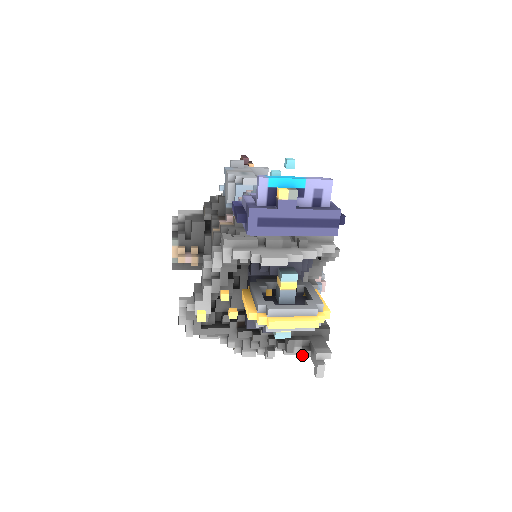
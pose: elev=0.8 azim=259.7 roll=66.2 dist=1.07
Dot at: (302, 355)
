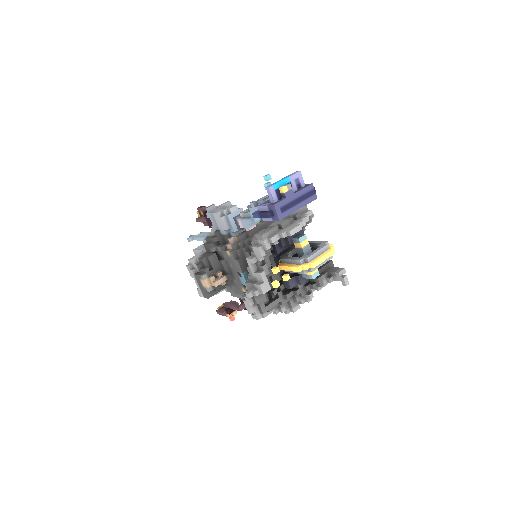
Dot at: (329, 282)
